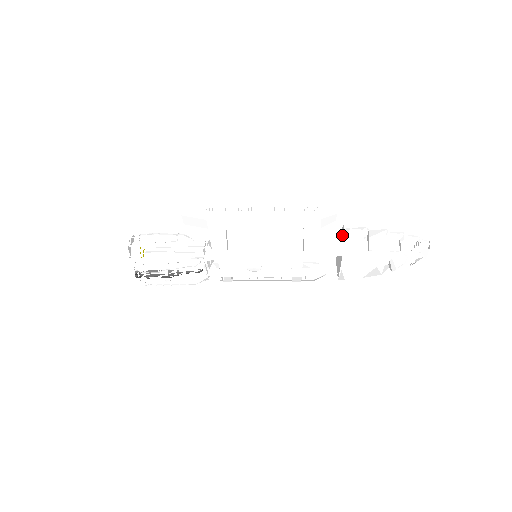
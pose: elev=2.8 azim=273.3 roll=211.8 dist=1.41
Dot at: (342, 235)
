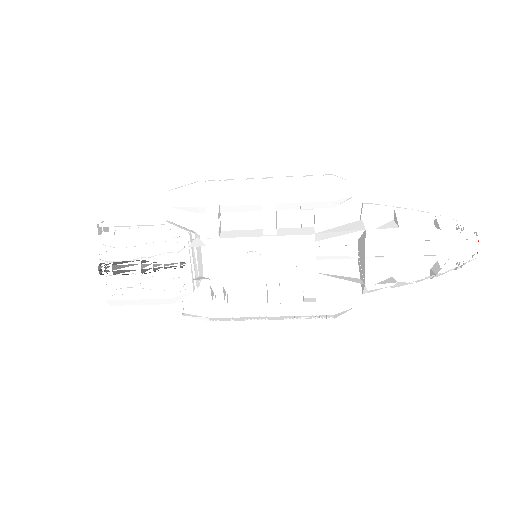
Dot at: occluded
